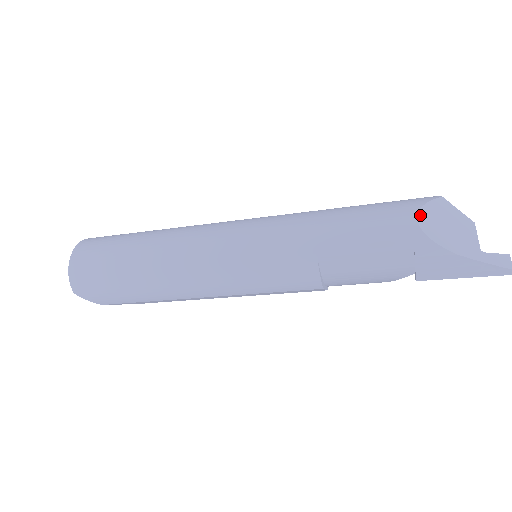
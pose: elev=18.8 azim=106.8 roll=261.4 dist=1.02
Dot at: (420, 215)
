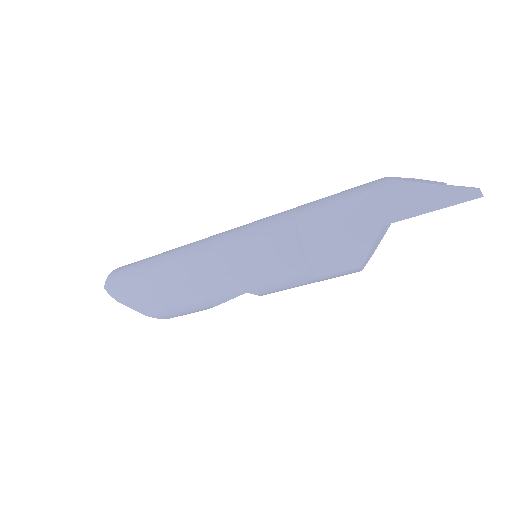
Dot at: (389, 177)
